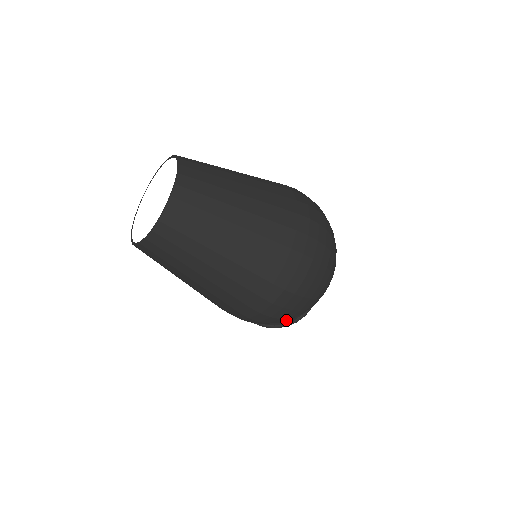
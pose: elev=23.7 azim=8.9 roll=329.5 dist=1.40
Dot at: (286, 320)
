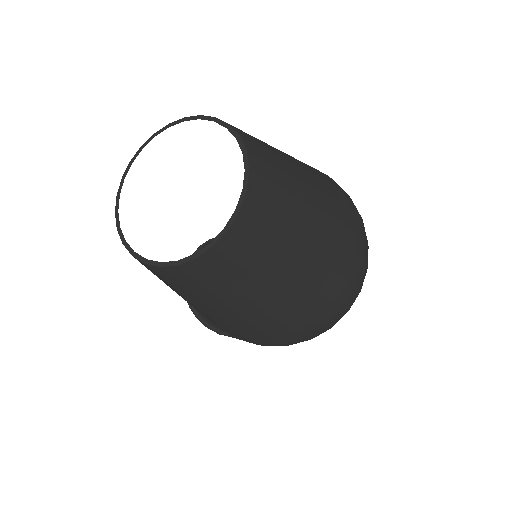
Dot at: occluded
